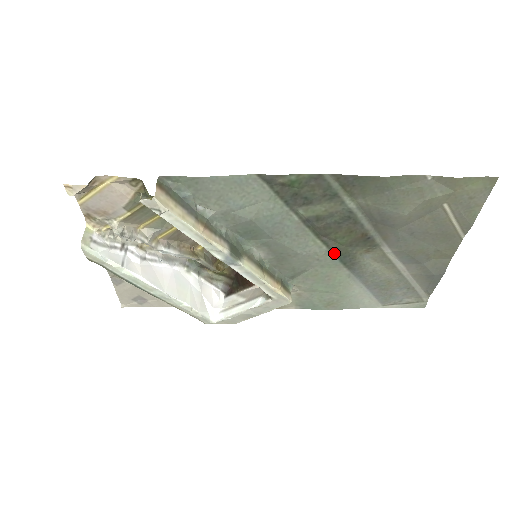
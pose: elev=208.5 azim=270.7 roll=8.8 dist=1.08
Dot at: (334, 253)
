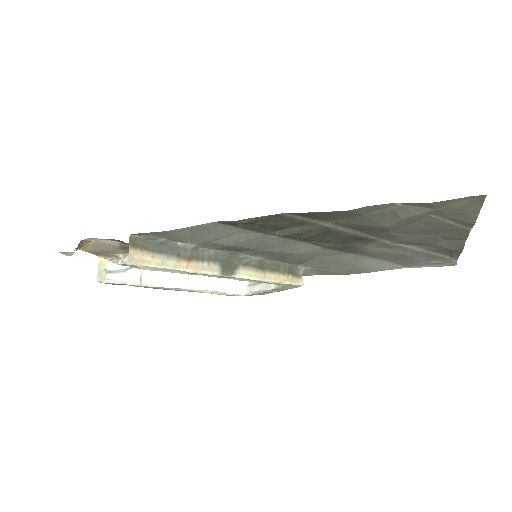
Dot at: (331, 248)
